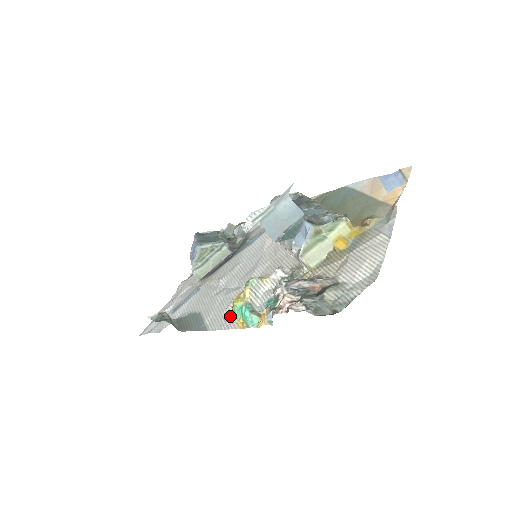
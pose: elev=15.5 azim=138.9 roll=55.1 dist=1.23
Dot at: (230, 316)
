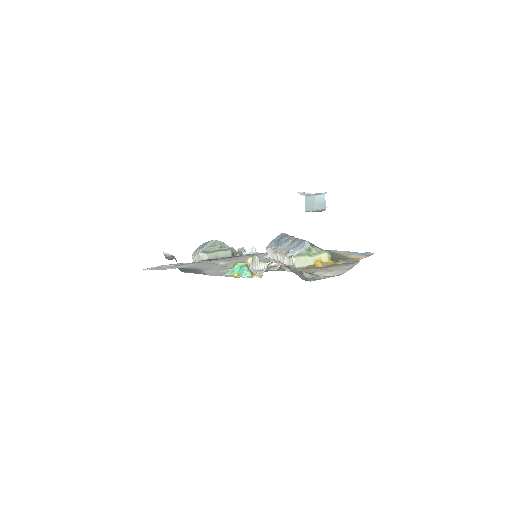
Dot at: (228, 271)
